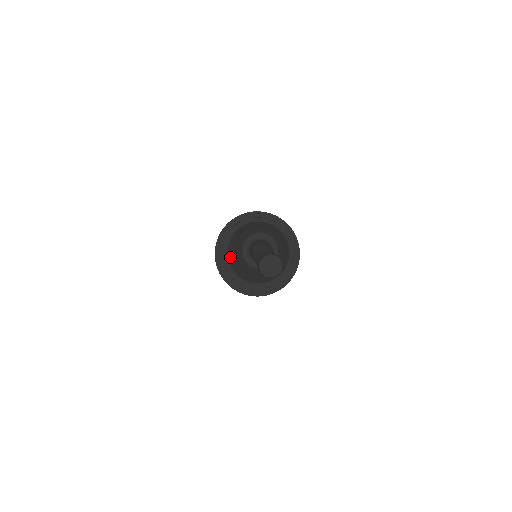
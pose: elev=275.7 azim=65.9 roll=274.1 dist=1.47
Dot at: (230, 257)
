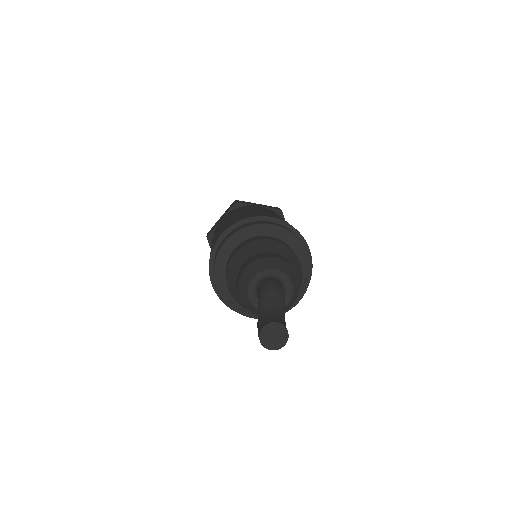
Dot at: (232, 264)
